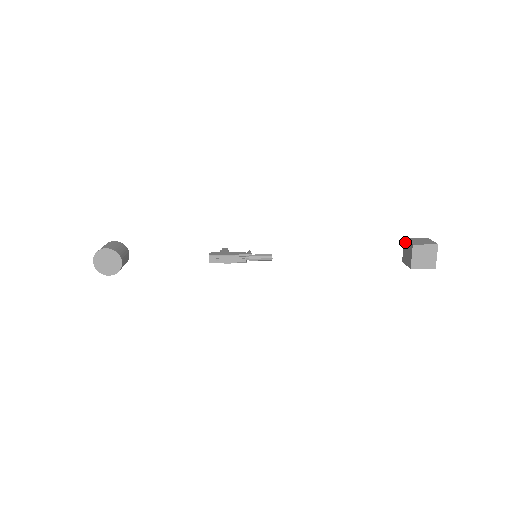
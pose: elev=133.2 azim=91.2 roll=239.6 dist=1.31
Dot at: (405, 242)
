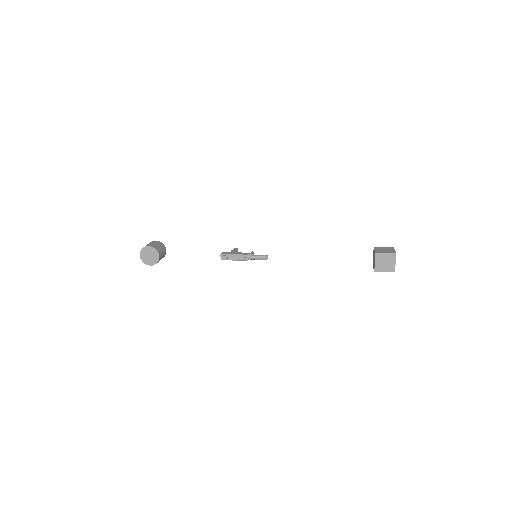
Dot at: (373, 250)
